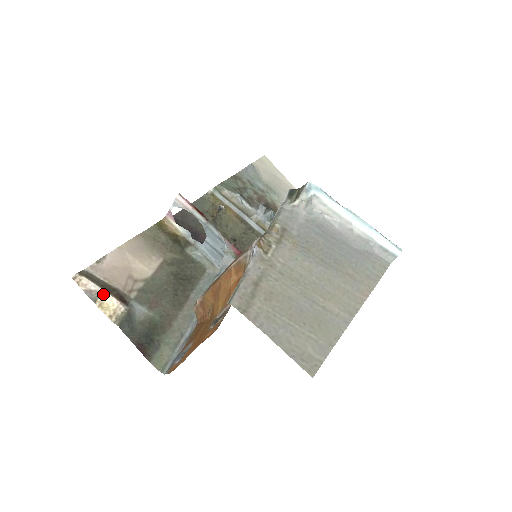
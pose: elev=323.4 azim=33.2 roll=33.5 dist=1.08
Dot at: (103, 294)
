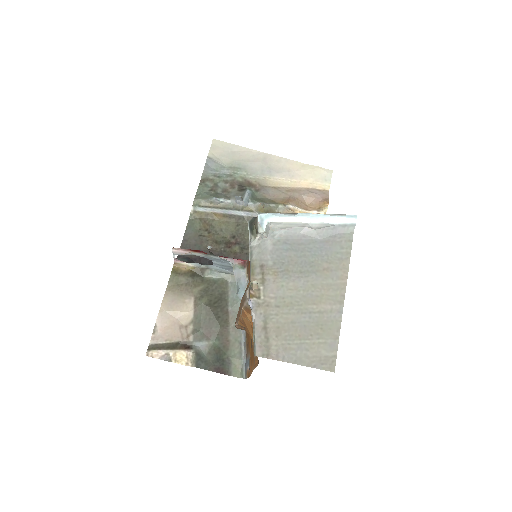
Dot at: (172, 353)
